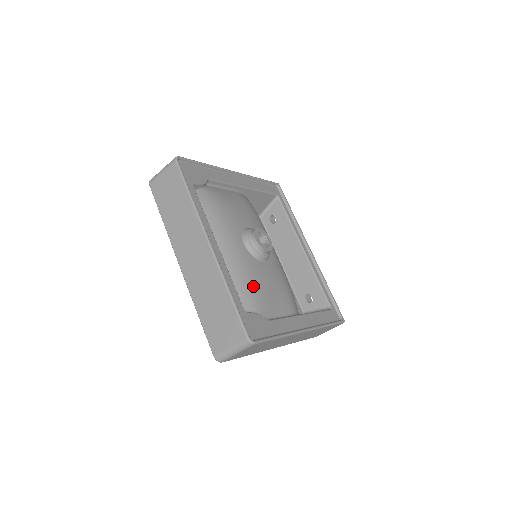
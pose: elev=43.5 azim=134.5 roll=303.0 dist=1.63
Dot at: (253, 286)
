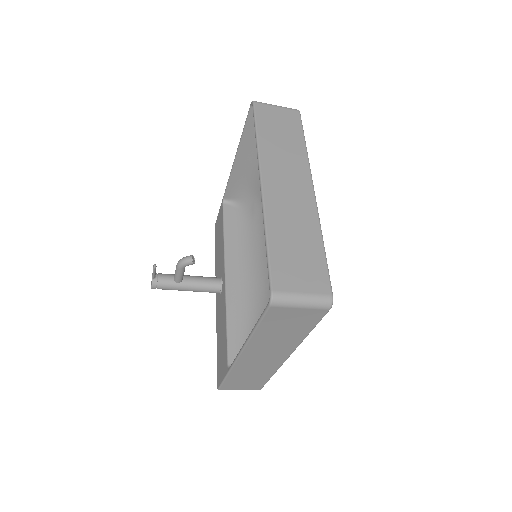
Dot at: occluded
